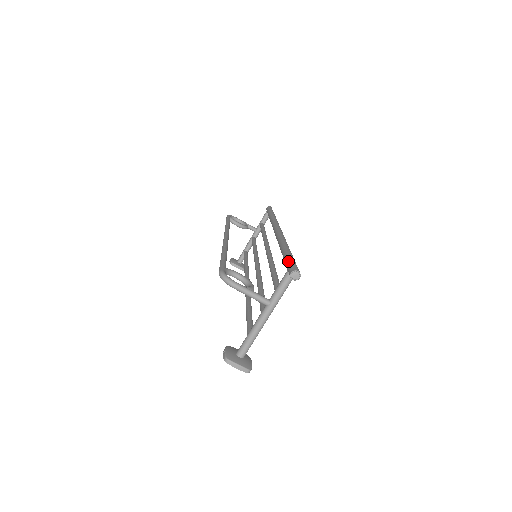
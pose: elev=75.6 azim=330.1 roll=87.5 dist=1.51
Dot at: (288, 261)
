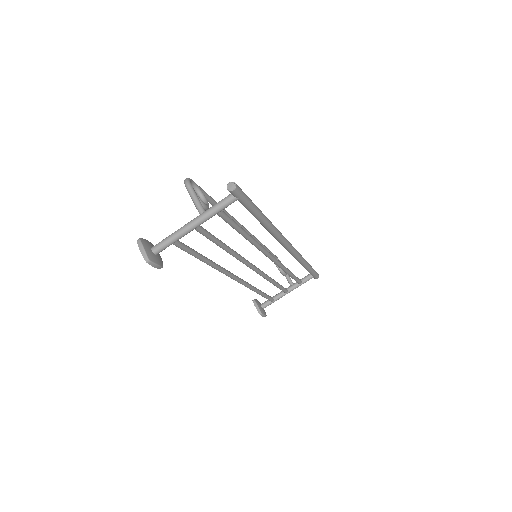
Dot at: occluded
